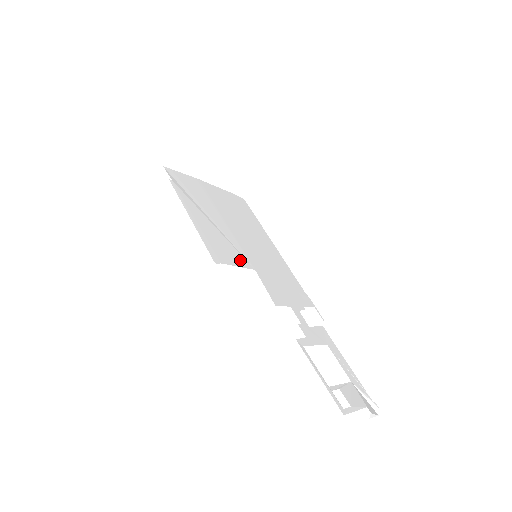
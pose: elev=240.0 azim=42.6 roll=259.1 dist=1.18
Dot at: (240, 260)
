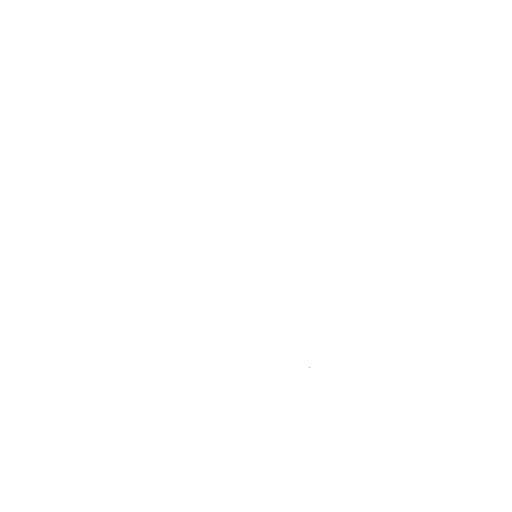
Dot at: occluded
